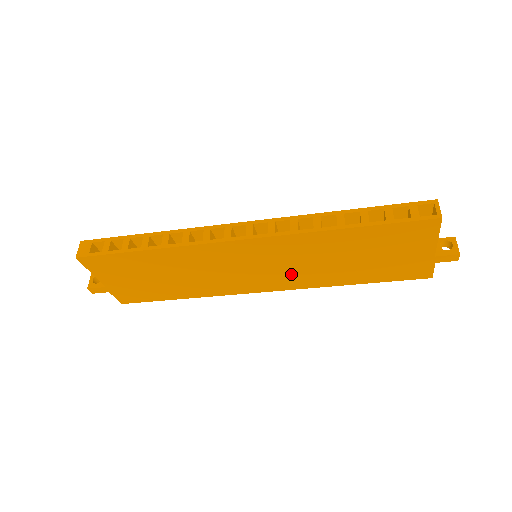
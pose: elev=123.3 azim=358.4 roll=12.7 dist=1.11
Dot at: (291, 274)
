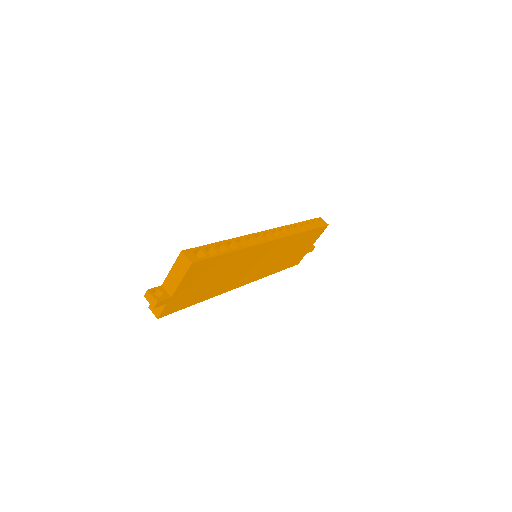
Dot at: (264, 268)
